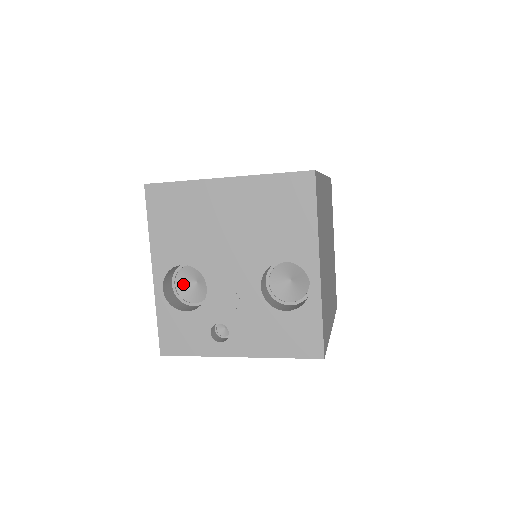
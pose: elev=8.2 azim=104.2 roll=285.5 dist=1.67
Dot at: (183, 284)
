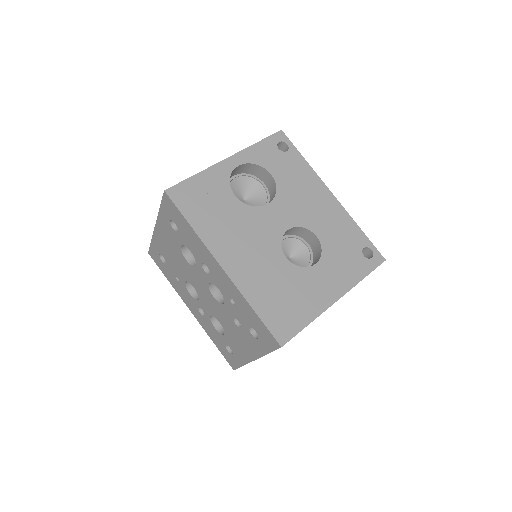
Dot at: occluded
